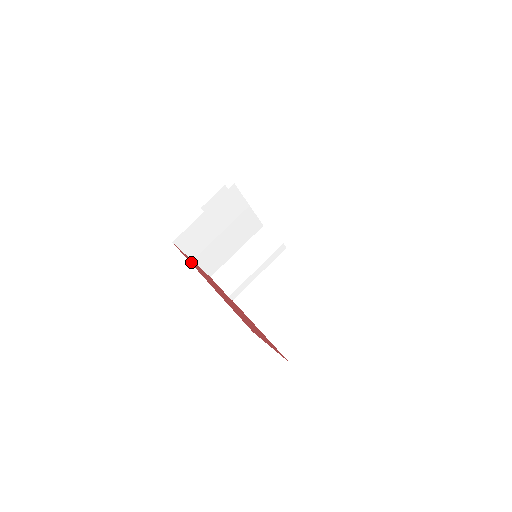
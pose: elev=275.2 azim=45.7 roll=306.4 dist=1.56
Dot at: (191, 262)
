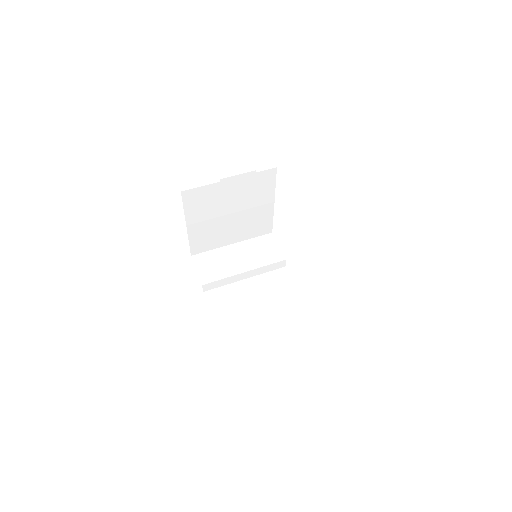
Dot at: occluded
